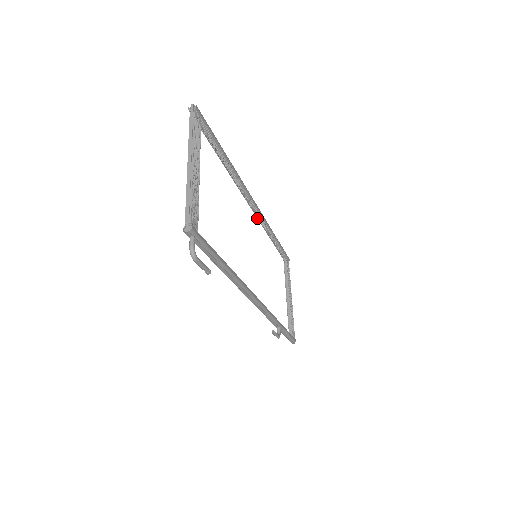
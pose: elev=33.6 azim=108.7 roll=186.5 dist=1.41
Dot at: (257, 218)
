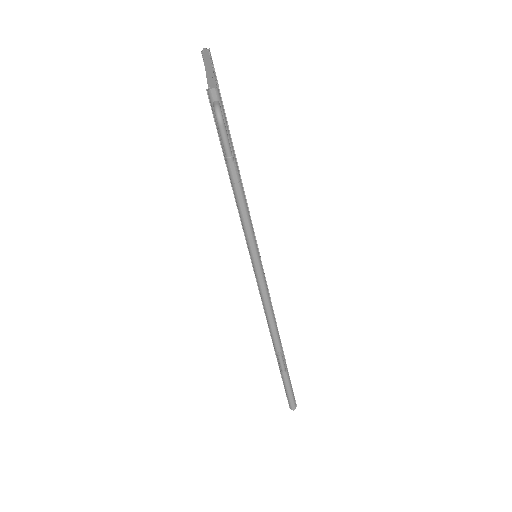
Dot at: occluded
